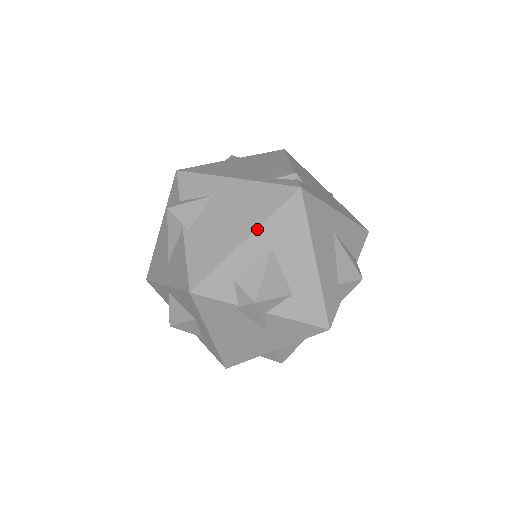
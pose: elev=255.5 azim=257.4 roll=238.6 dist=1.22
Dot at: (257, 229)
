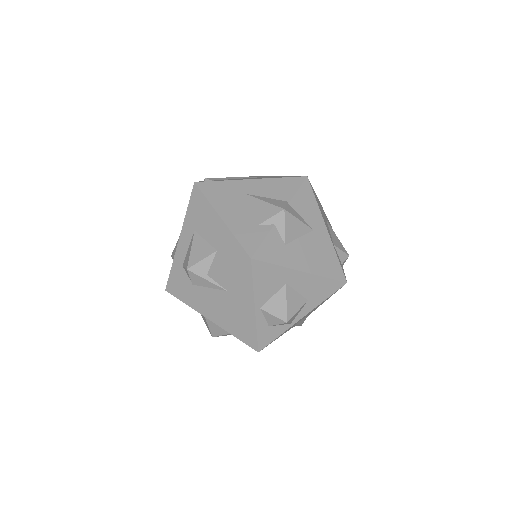
Dot at: (183, 225)
